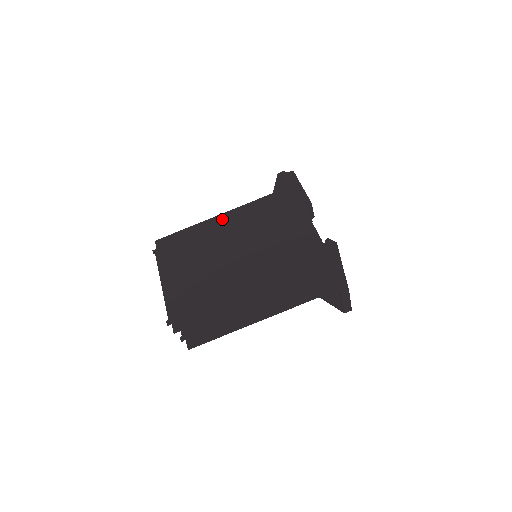
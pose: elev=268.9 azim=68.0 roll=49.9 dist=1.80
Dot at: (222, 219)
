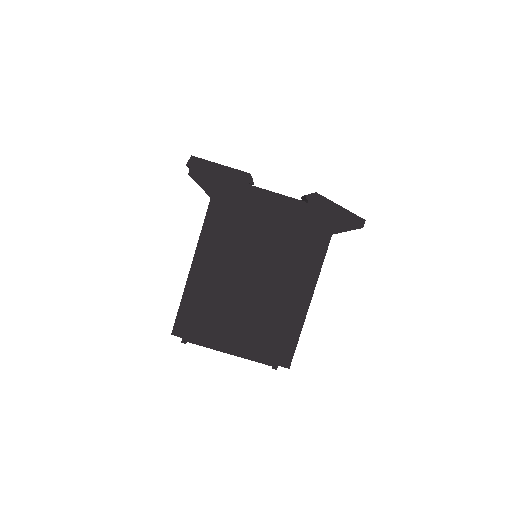
Dot at: (201, 262)
